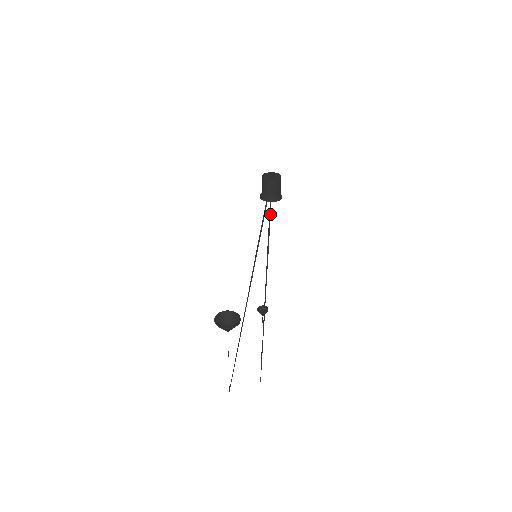
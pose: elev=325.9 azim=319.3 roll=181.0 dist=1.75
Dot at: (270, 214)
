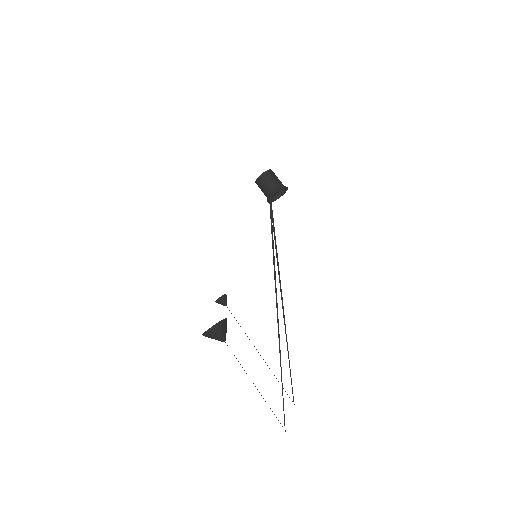
Dot at: (271, 210)
